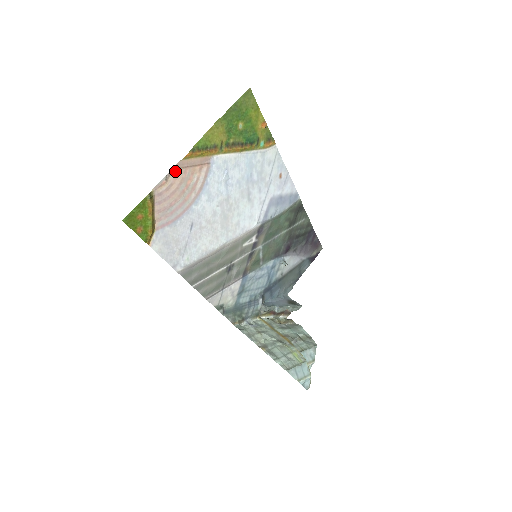
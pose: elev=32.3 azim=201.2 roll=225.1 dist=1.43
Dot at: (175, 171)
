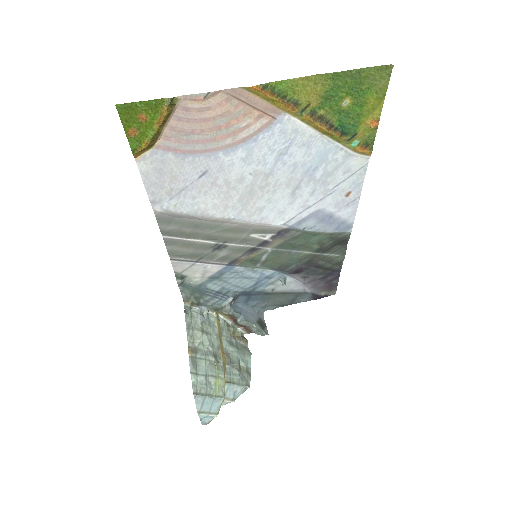
Dot at: (224, 95)
